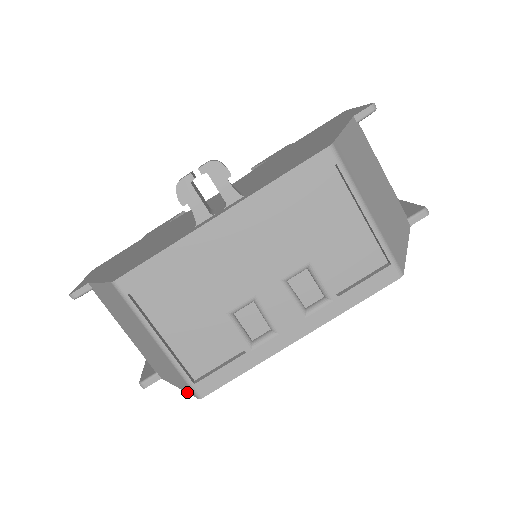
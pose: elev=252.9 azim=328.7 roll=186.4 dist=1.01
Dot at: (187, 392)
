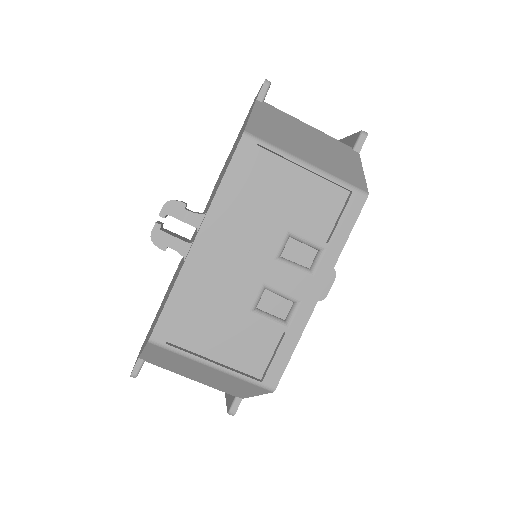
Dot at: occluded
